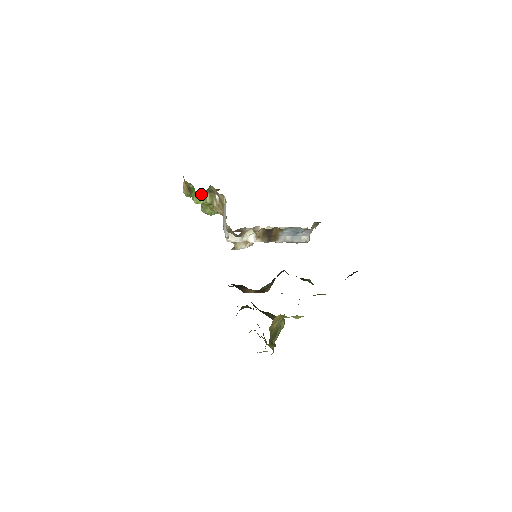
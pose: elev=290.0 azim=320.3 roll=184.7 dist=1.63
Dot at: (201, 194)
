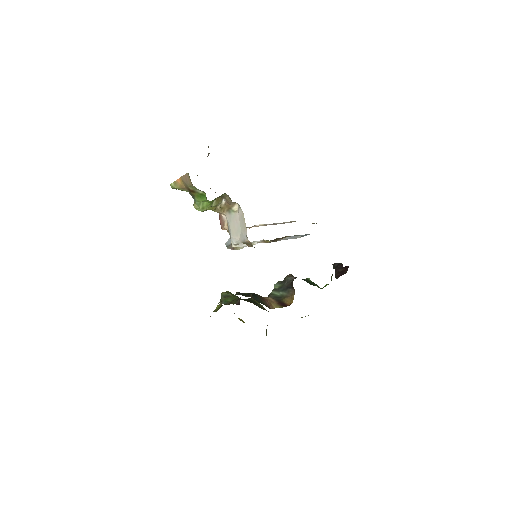
Dot at: (211, 201)
